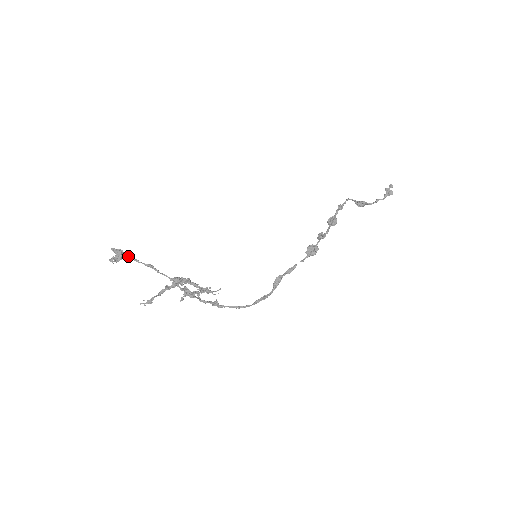
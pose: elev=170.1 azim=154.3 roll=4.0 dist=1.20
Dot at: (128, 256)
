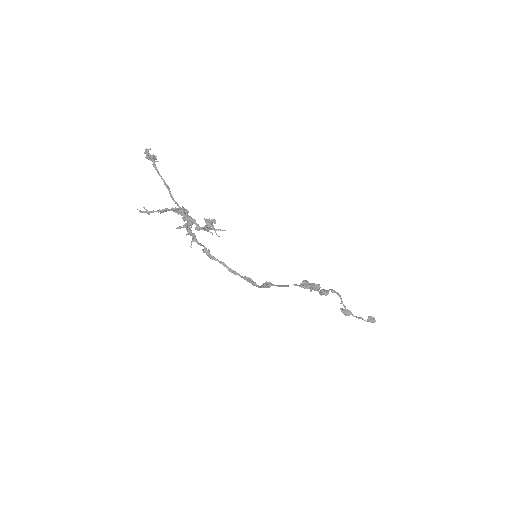
Dot at: (156, 168)
